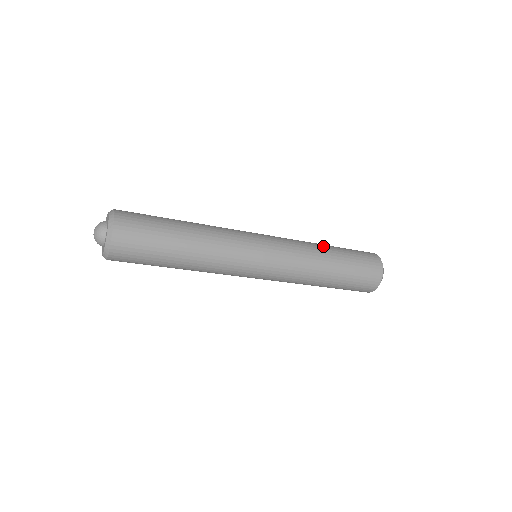
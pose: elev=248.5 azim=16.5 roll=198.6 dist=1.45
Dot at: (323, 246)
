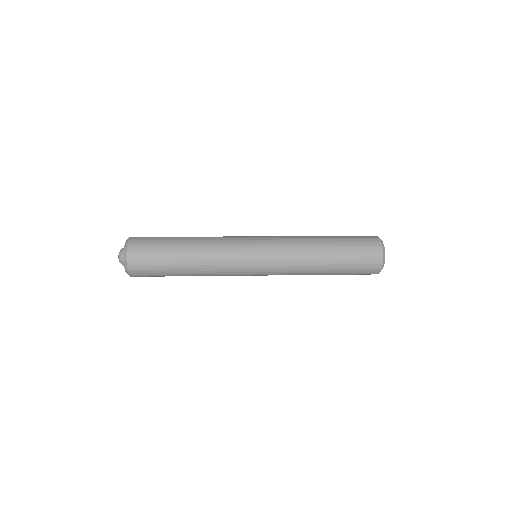
Dot at: occluded
